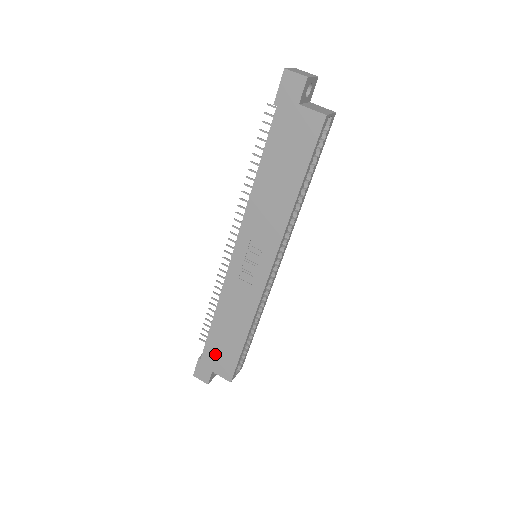
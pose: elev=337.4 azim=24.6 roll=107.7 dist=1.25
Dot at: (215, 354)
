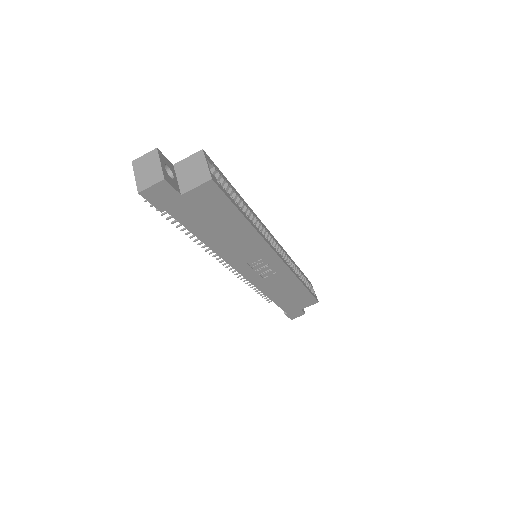
Dot at: (293, 305)
